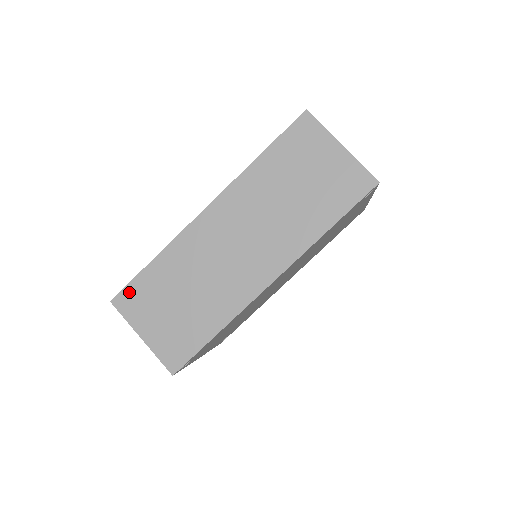
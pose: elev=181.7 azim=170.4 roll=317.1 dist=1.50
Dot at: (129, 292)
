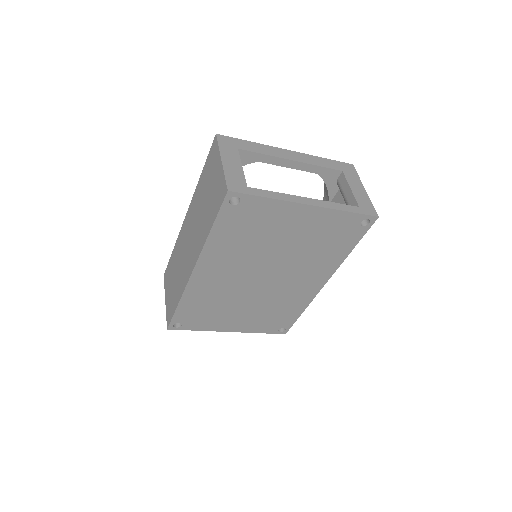
Dot at: (167, 270)
